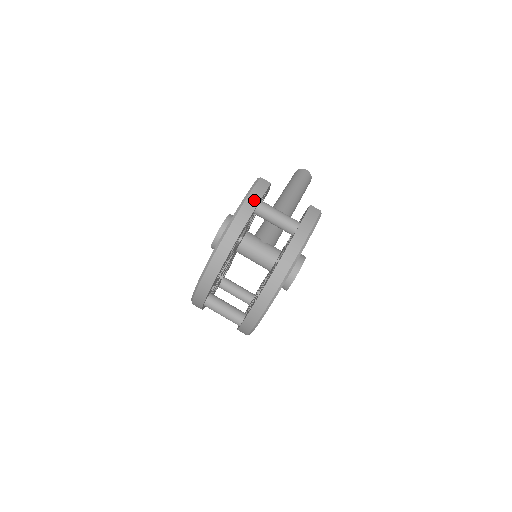
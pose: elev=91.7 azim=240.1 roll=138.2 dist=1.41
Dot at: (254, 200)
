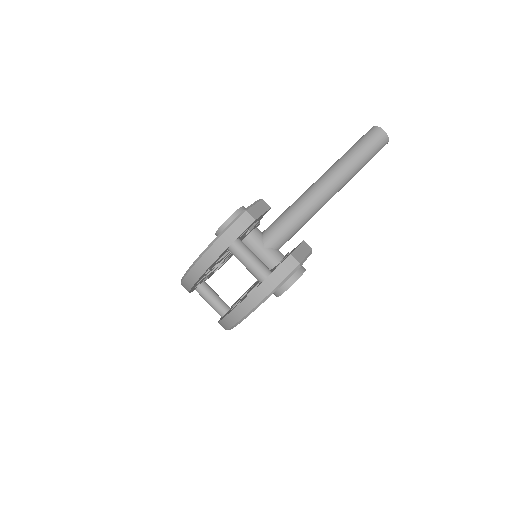
Dot at: (226, 241)
